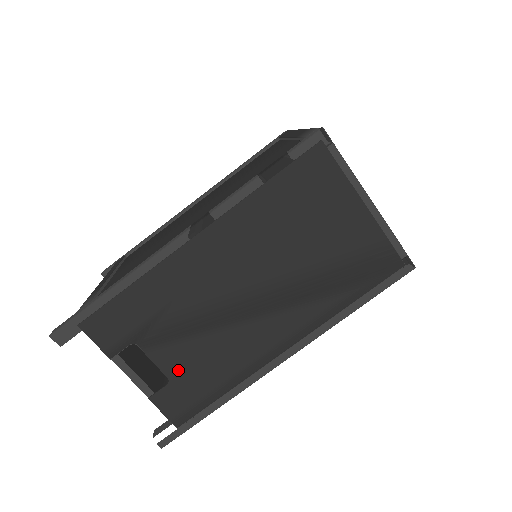
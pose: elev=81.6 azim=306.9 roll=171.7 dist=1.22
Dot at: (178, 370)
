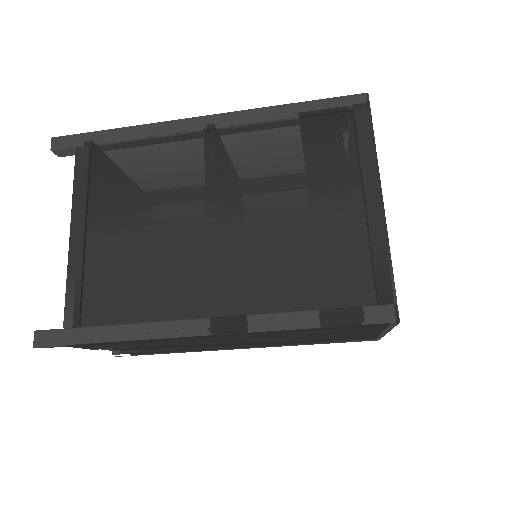
Dot at: (153, 350)
